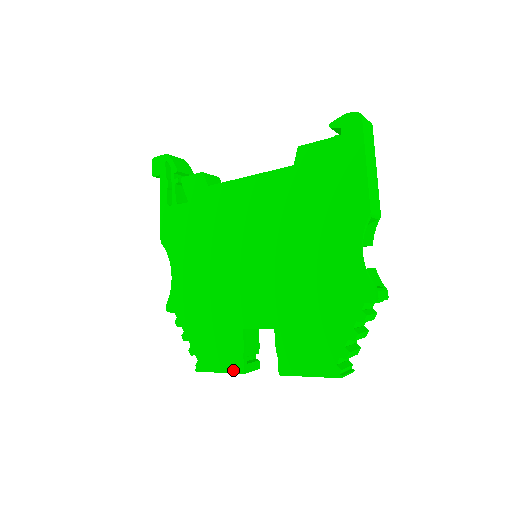
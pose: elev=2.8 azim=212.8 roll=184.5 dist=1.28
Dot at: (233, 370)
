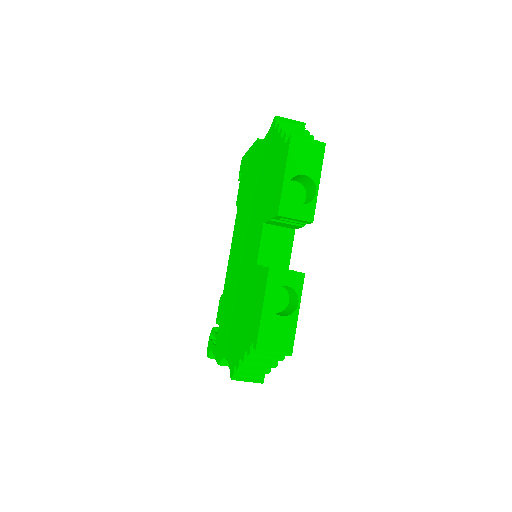
Dot at: (265, 284)
